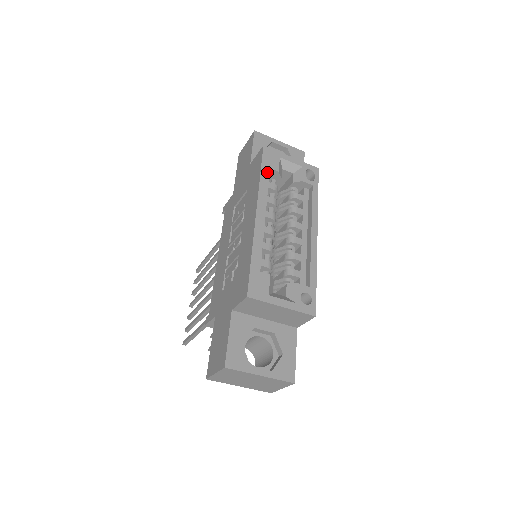
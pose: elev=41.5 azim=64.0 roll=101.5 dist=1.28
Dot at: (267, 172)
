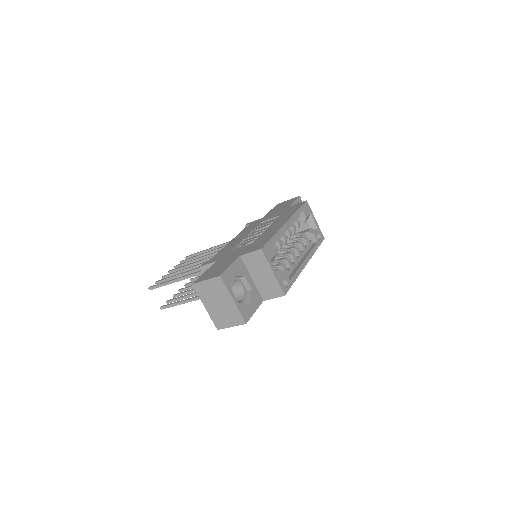
Dot at: (300, 214)
